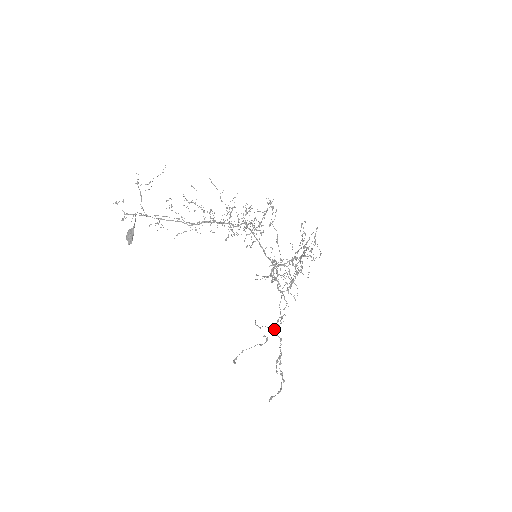
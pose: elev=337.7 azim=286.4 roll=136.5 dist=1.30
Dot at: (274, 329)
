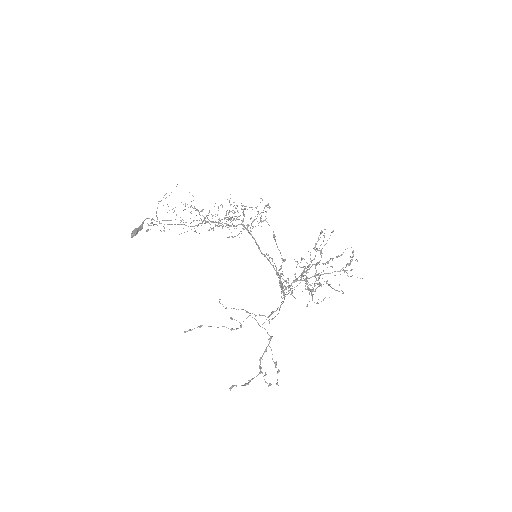
Dot at: occluded
